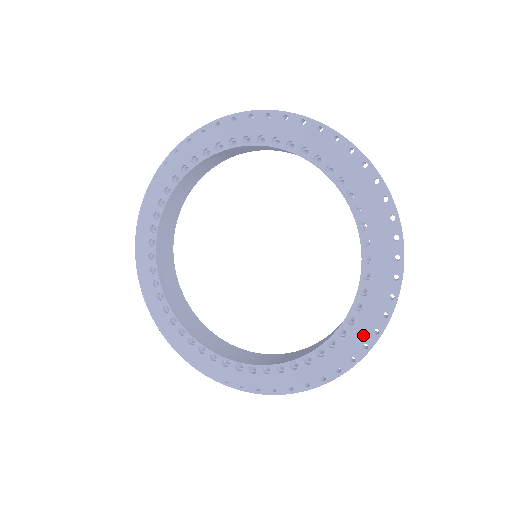
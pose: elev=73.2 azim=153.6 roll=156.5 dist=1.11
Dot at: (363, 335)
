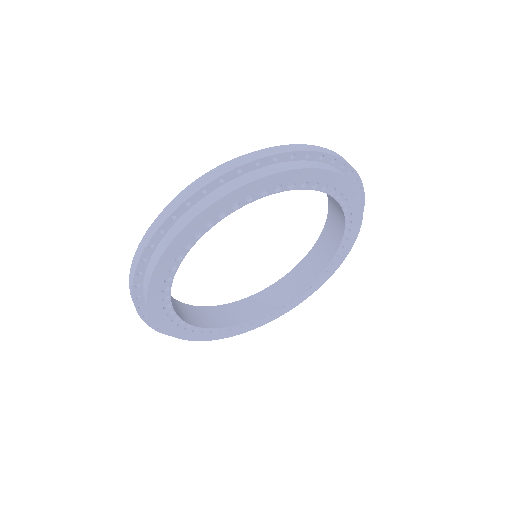
Dot at: (320, 286)
